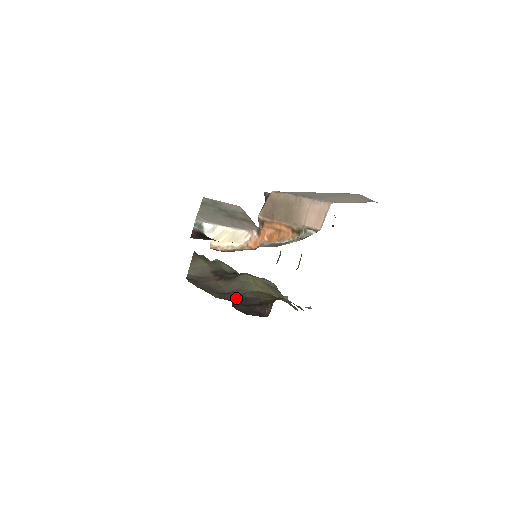
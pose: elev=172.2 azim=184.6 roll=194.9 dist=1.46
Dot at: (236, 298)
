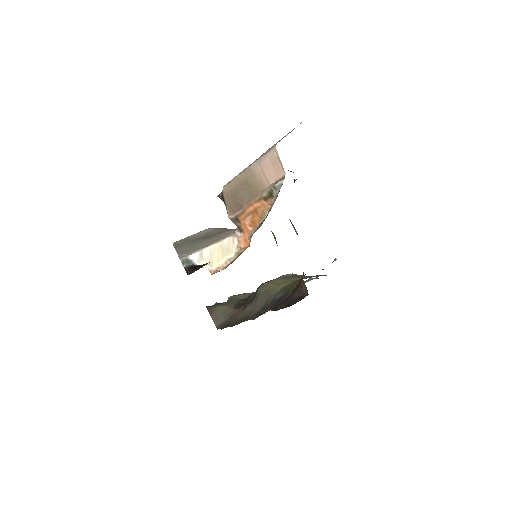
Dot at: (271, 307)
